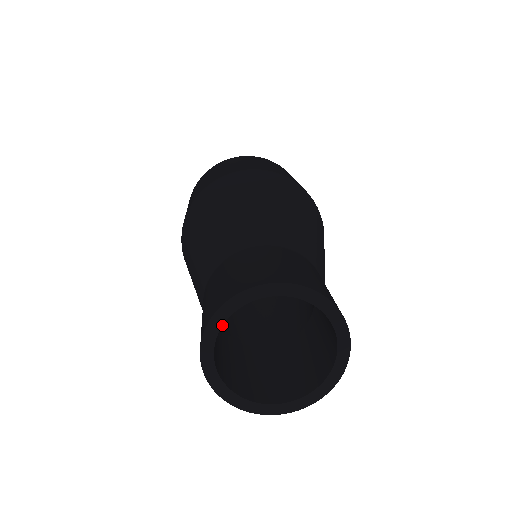
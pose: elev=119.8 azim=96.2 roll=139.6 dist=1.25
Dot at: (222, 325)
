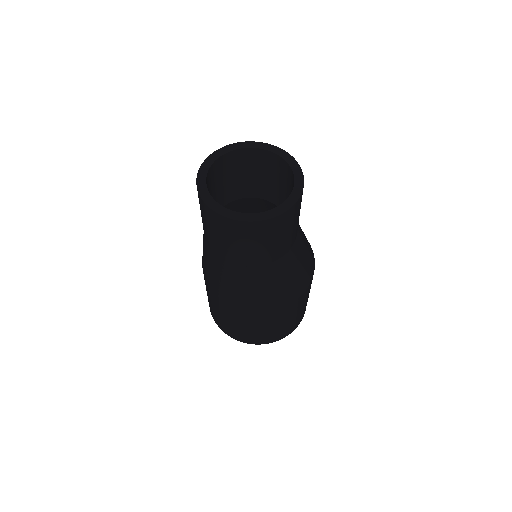
Dot at: (231, 151)
